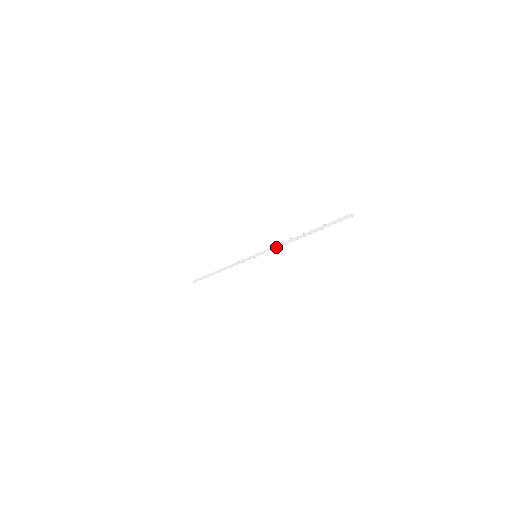
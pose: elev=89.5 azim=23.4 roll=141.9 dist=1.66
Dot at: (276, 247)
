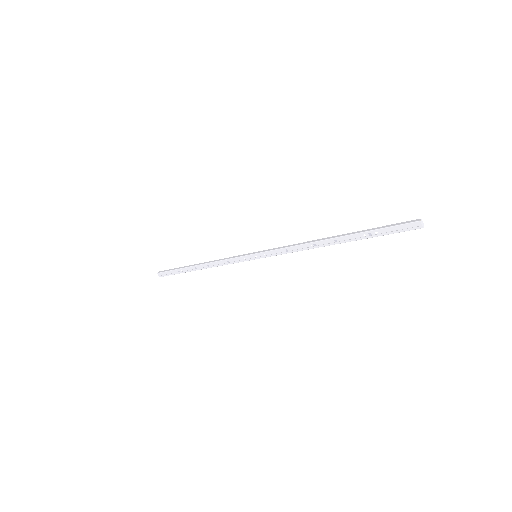
Dot at: (291, 245)
